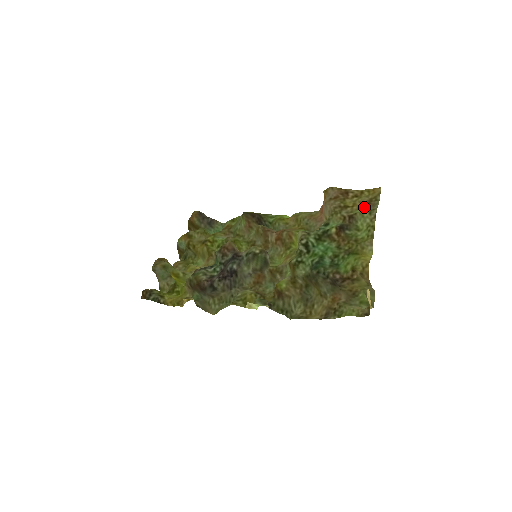
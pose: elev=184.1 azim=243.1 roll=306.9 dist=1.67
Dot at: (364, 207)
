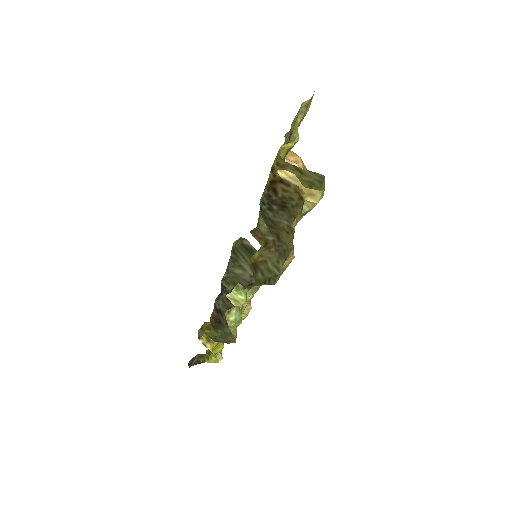
Dot at: (302, 117)
